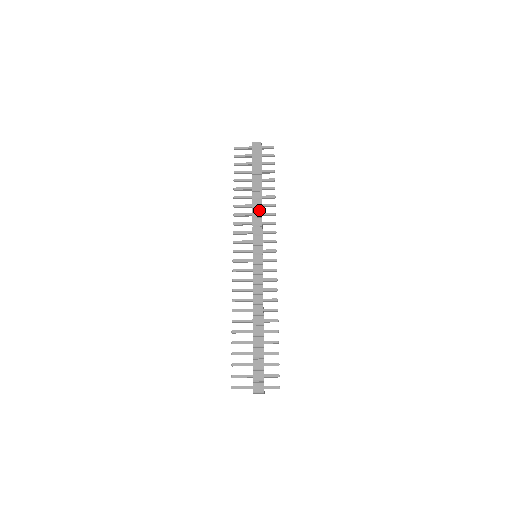
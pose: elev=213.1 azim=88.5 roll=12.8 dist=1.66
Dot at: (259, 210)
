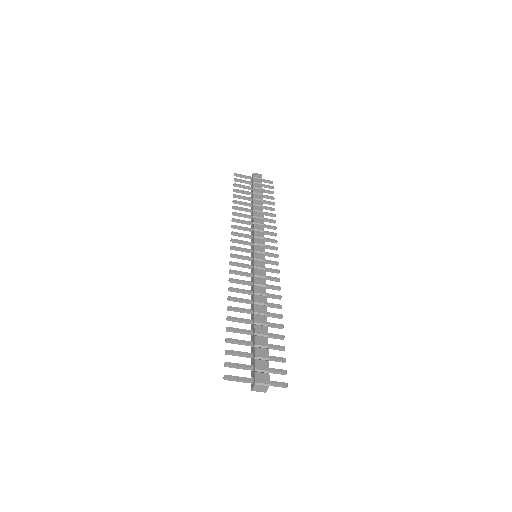
Dot at: (260, 219)
